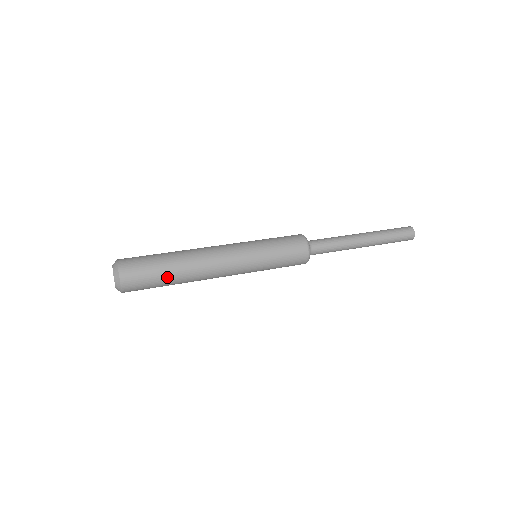
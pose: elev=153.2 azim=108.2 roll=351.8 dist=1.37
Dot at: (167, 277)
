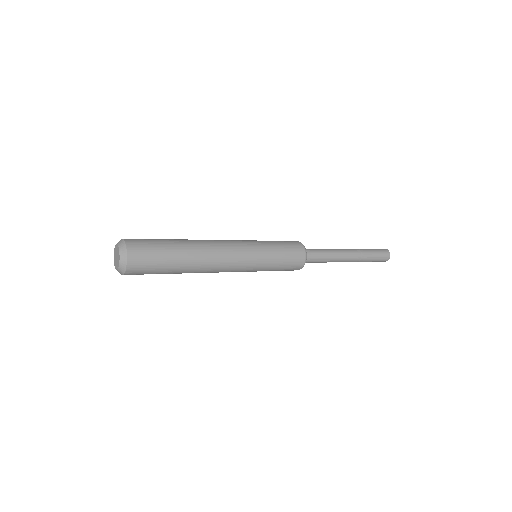
Dot at: (175, 261)
